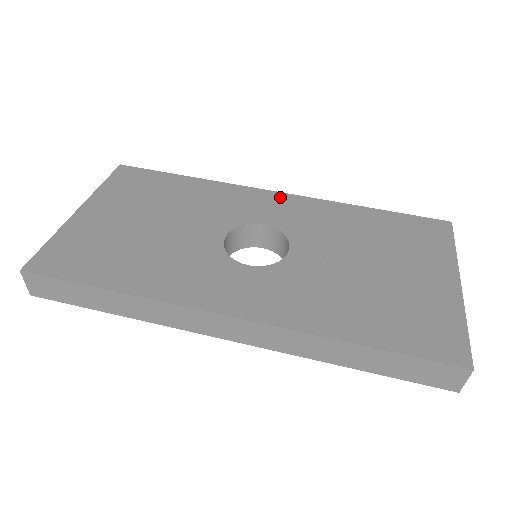
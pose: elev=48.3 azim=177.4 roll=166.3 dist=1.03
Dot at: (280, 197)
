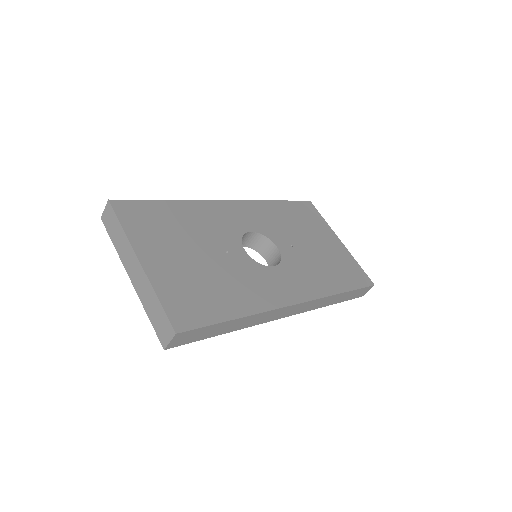
Dot at: (236, 205)
